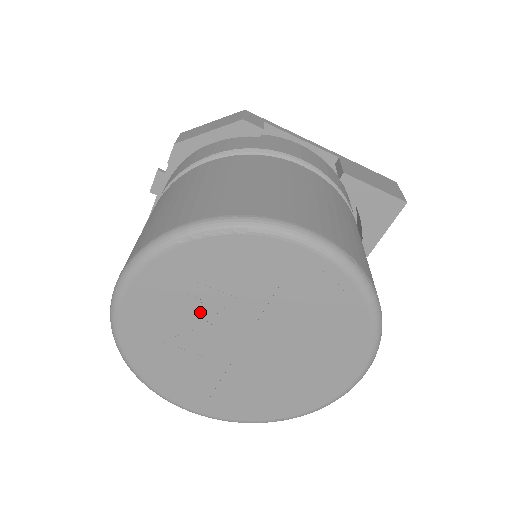
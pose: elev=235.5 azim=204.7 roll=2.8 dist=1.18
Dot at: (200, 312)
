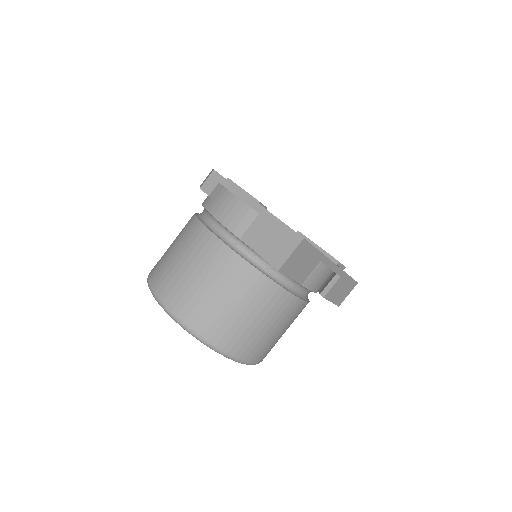
Dot at: occluded
